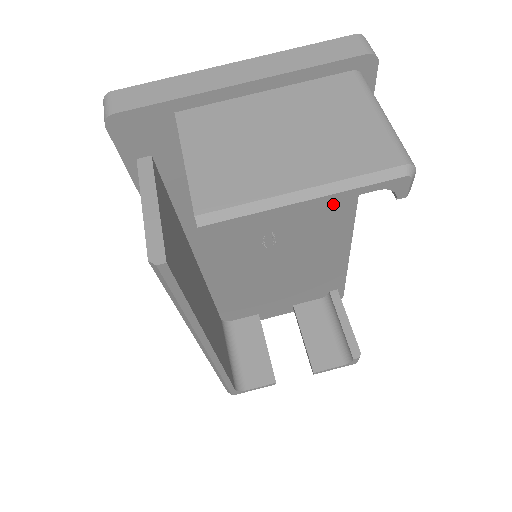
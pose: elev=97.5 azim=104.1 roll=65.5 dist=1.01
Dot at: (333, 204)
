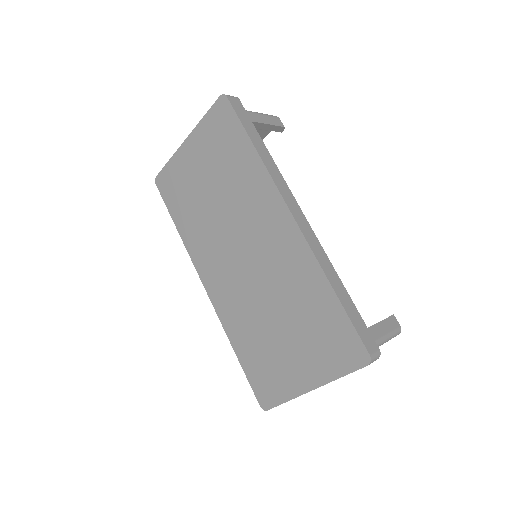
Dot at: occluded
